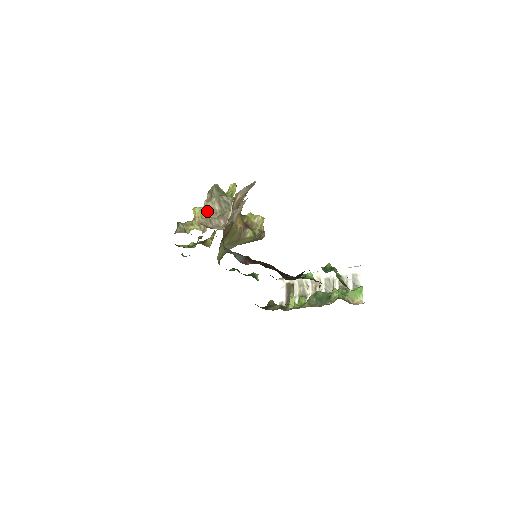
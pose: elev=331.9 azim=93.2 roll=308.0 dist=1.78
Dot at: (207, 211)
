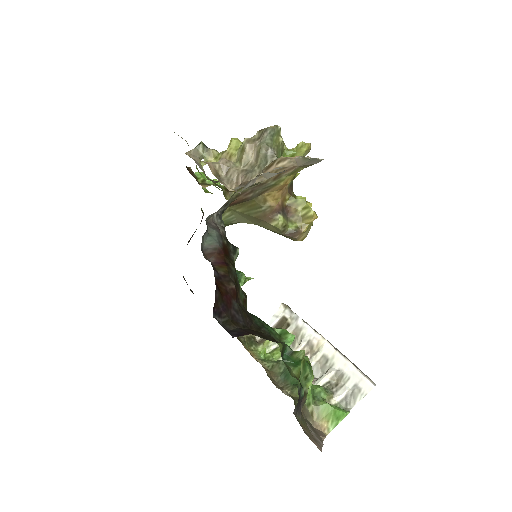
Dot at: (239, 153)
